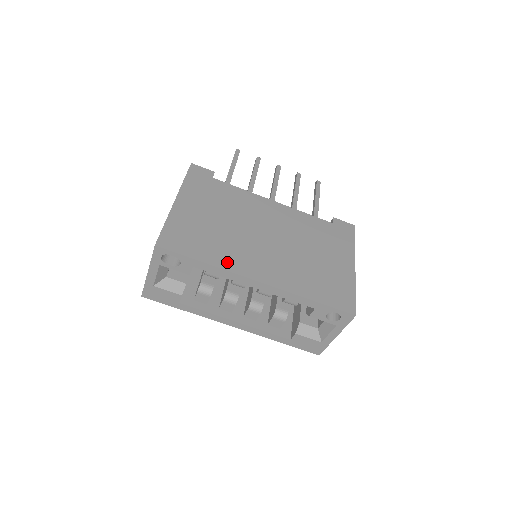
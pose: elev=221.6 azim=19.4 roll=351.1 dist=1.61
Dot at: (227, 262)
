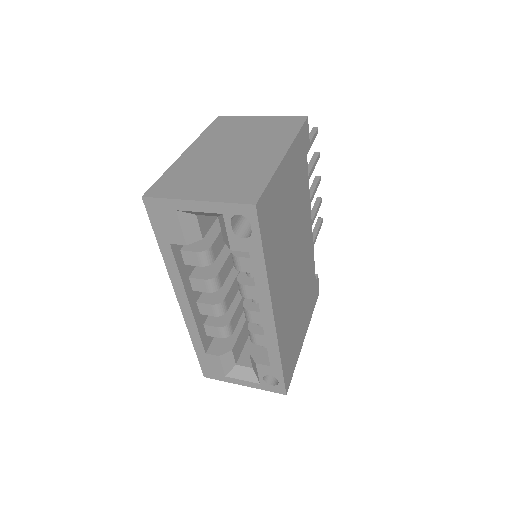
Dot at: (273, 276)
